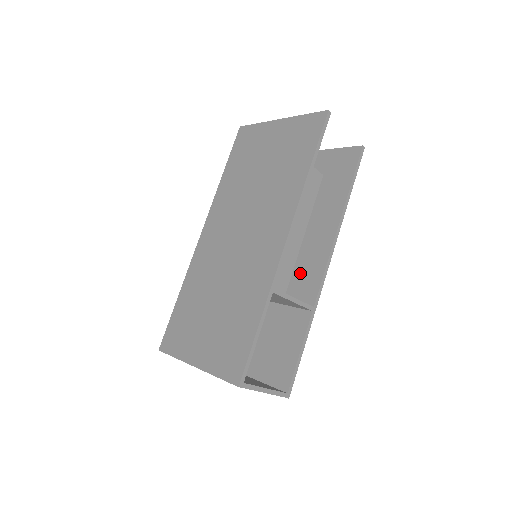
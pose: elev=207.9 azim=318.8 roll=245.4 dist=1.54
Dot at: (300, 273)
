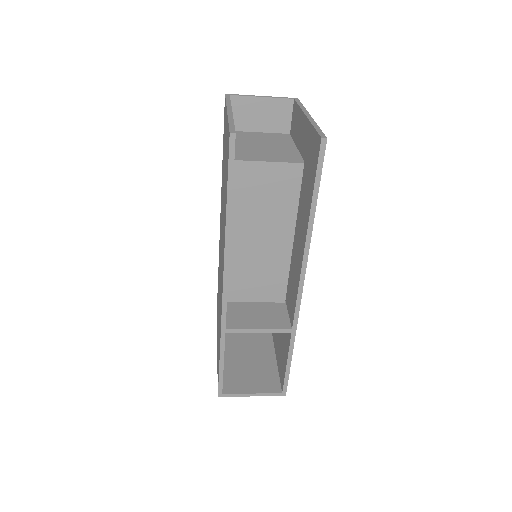
Dot at: (291, 283)
